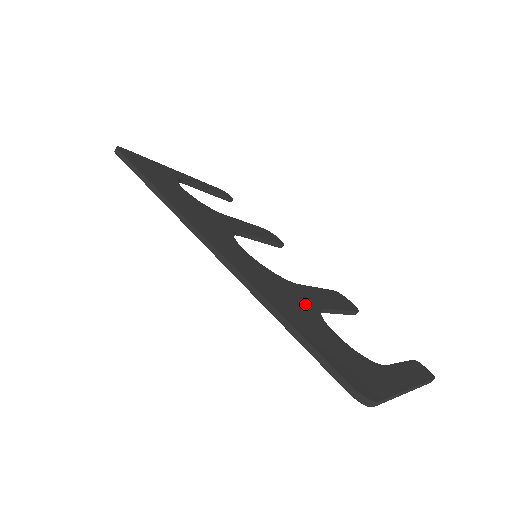
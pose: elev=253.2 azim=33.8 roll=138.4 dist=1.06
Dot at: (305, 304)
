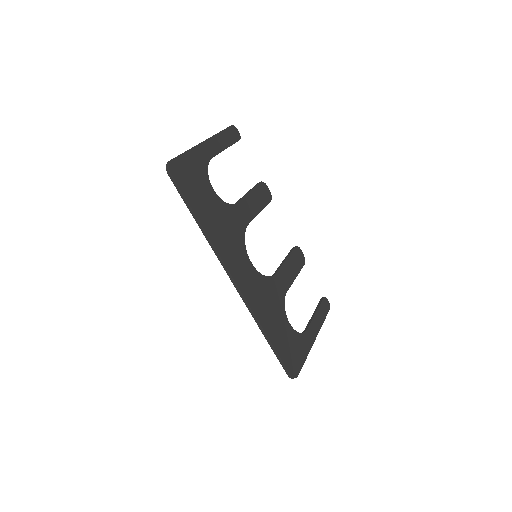
Dot at: (278, 302)
